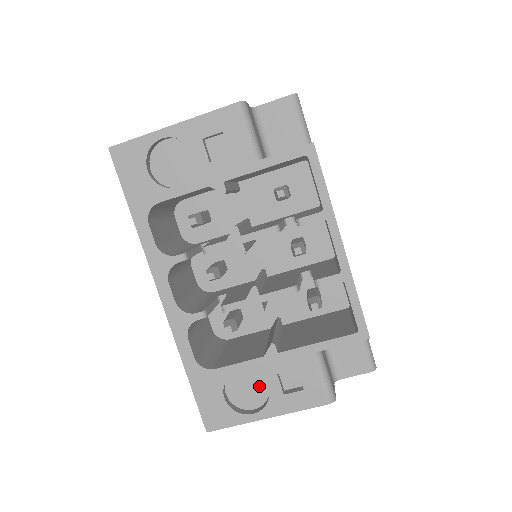
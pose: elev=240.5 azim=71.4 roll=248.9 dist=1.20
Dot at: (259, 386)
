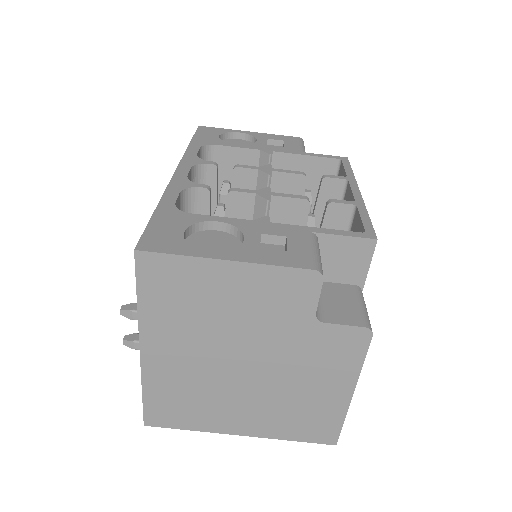
Dot at: (230, 247)
